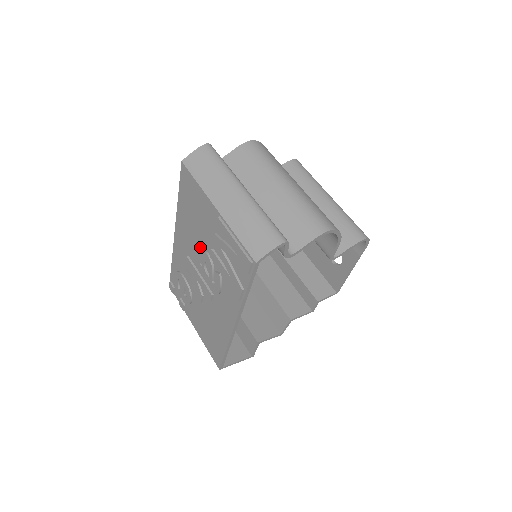
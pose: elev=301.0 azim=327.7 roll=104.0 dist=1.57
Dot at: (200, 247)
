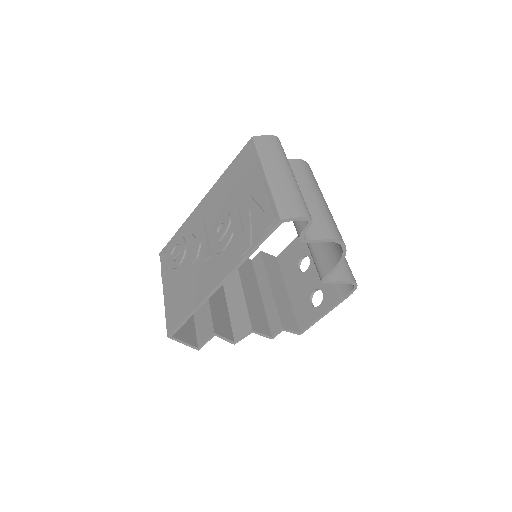
Dot at: (224, 211)
